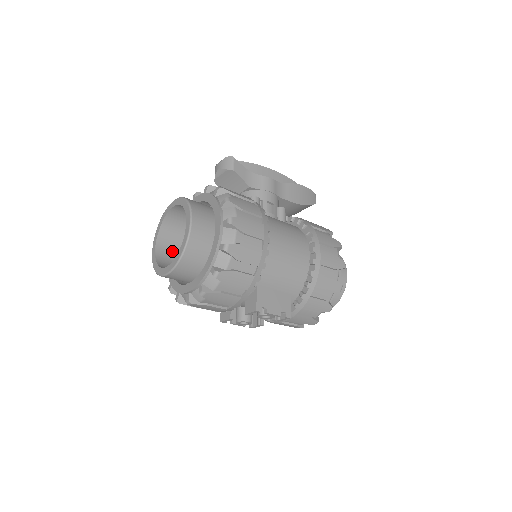
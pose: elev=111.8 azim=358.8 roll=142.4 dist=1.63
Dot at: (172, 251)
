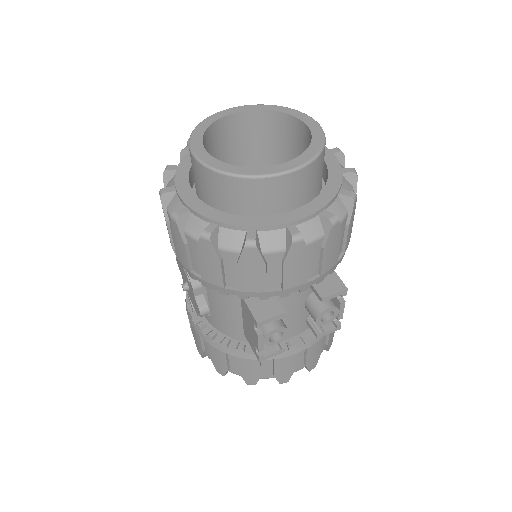
Dot at: occluded
